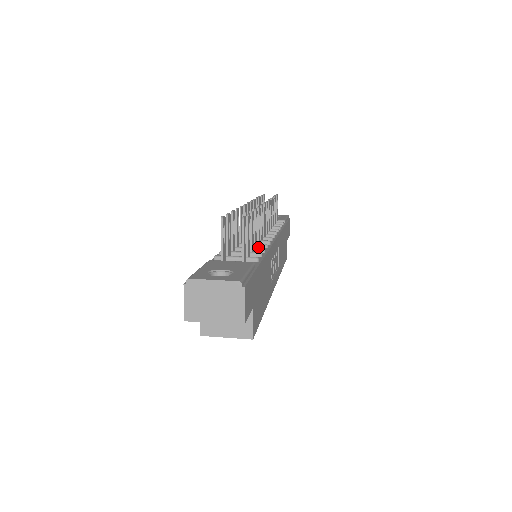
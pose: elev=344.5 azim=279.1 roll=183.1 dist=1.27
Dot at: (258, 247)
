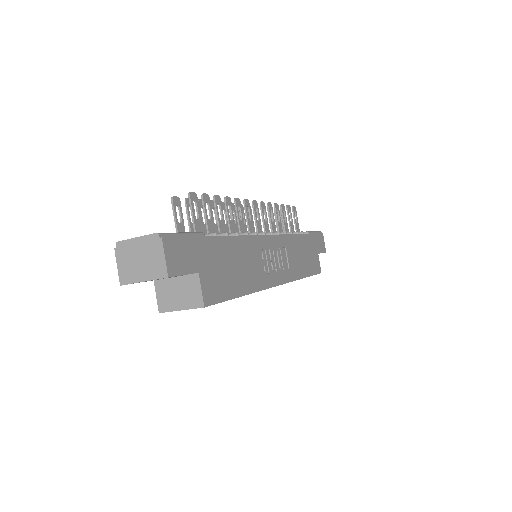
Dot at: occluded
